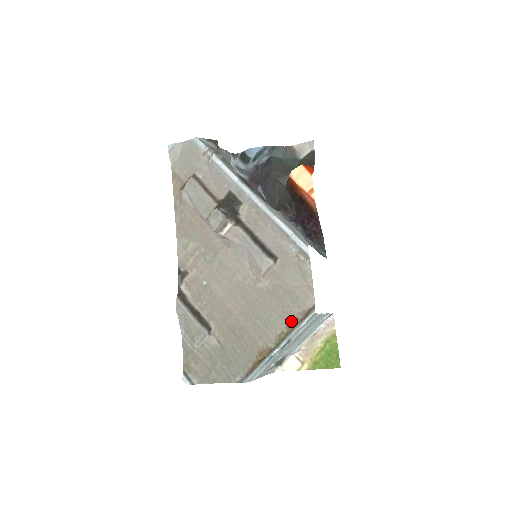
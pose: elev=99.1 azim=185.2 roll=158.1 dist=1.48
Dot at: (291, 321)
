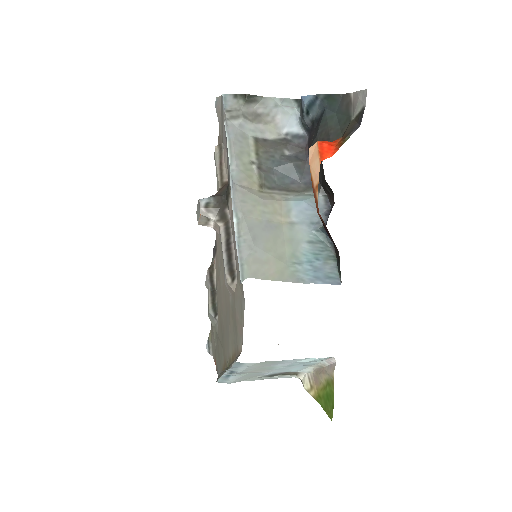
Dot at: (234, 353)
